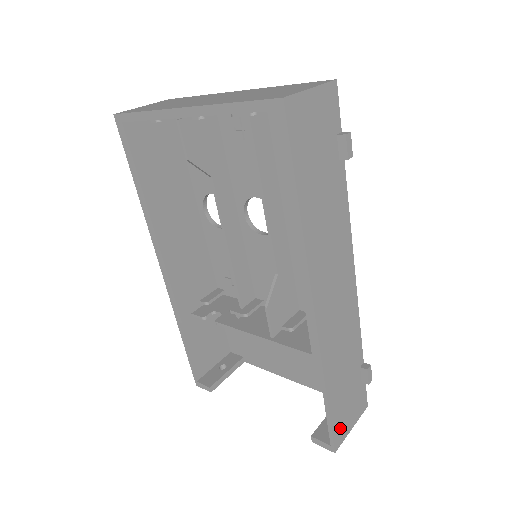
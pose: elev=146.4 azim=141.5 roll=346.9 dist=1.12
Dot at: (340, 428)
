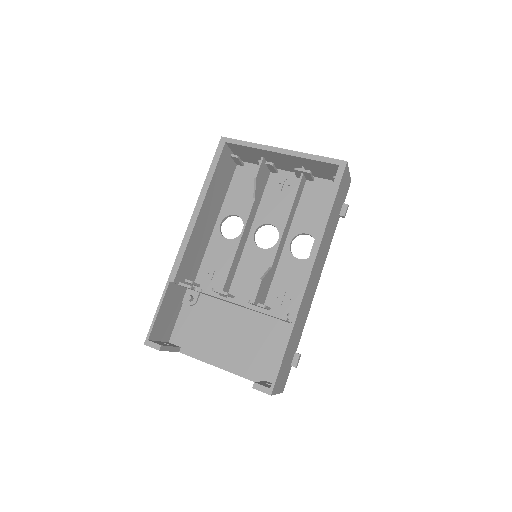
Dot at: (278, 380)
